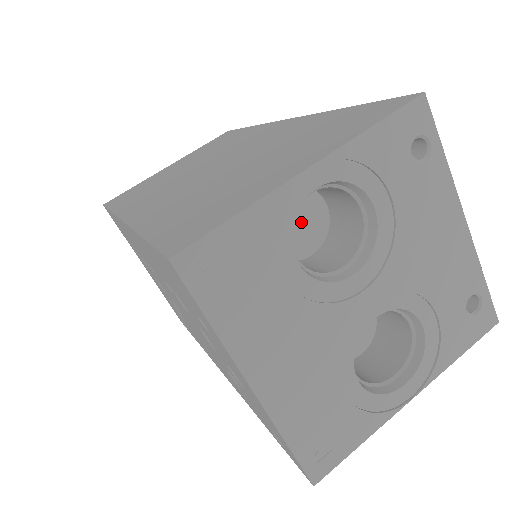
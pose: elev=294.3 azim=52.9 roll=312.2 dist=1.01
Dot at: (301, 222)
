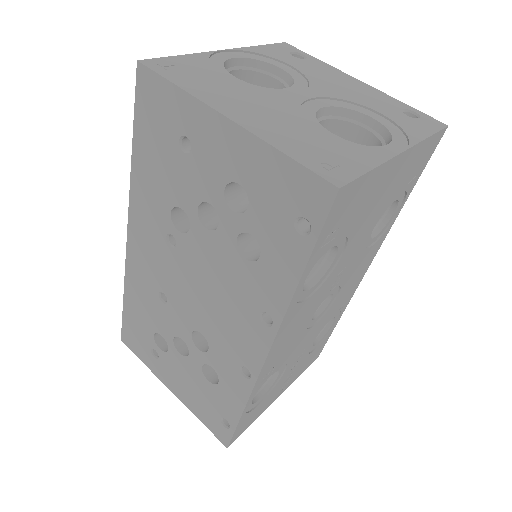
Dot at: occluded
